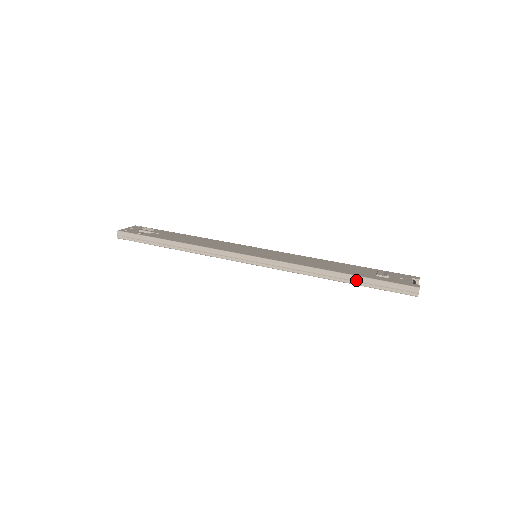
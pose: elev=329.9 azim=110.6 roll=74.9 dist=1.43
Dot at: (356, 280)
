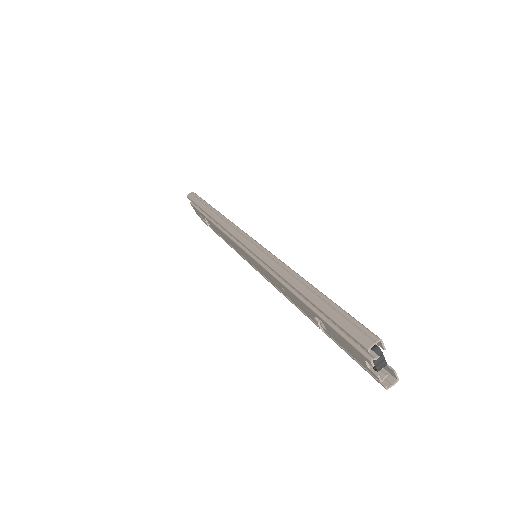
Dot at: (316, 295)
